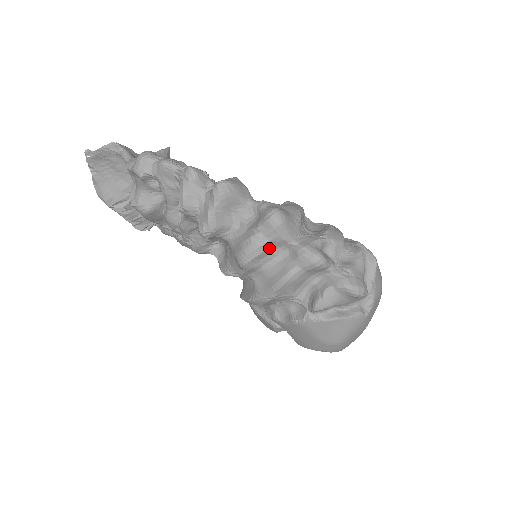
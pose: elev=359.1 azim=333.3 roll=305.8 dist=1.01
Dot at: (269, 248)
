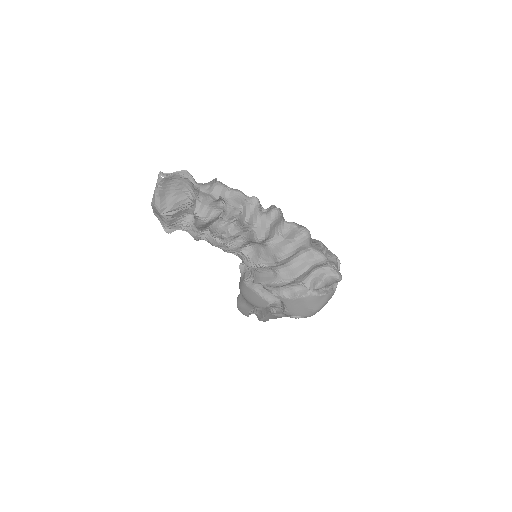
Dot at: (298, 251)
